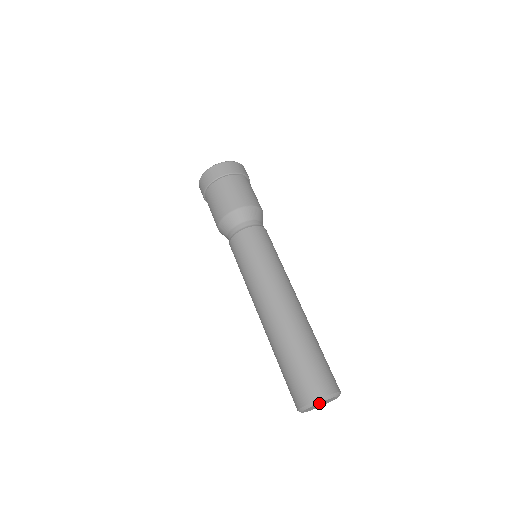
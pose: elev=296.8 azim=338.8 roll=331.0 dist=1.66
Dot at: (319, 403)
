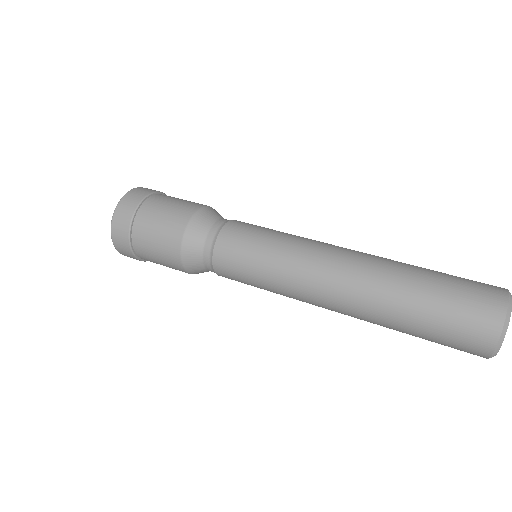
Dot at: (508, 315)
